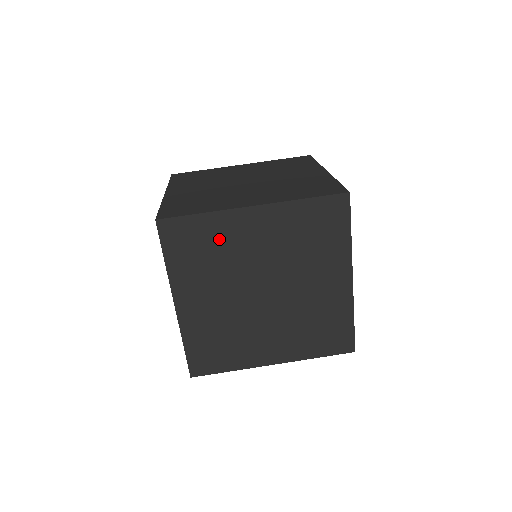
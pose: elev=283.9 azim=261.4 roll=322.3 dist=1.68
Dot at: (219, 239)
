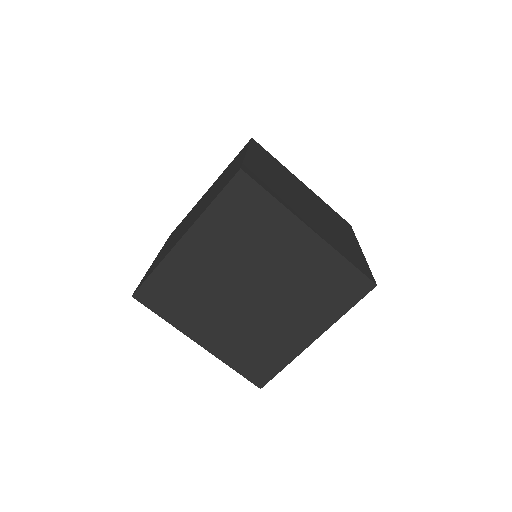
Dot at: occluded
